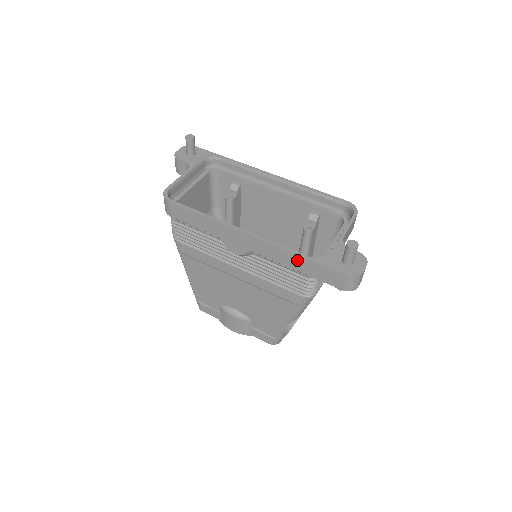
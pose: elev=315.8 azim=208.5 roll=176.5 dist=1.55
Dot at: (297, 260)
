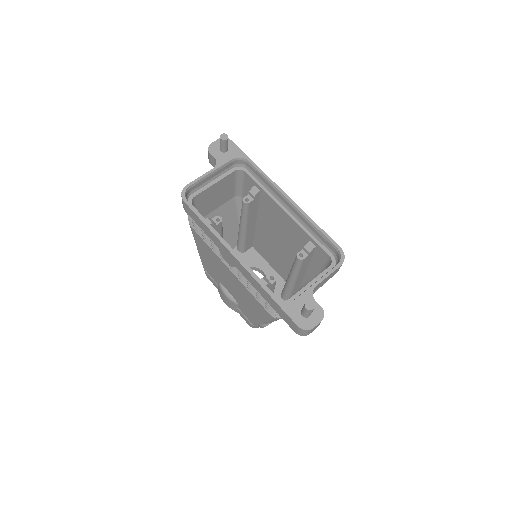
Dot at: (266, 295)
